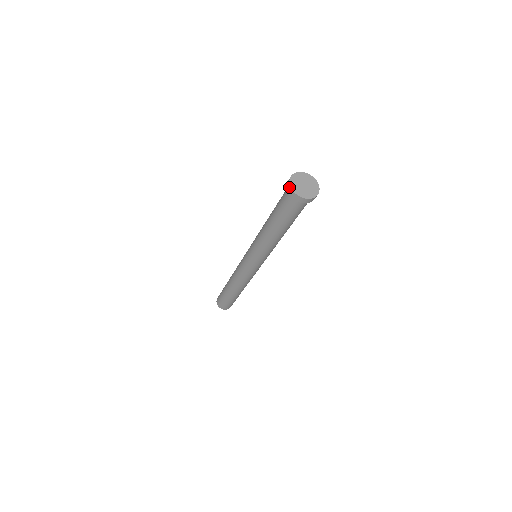
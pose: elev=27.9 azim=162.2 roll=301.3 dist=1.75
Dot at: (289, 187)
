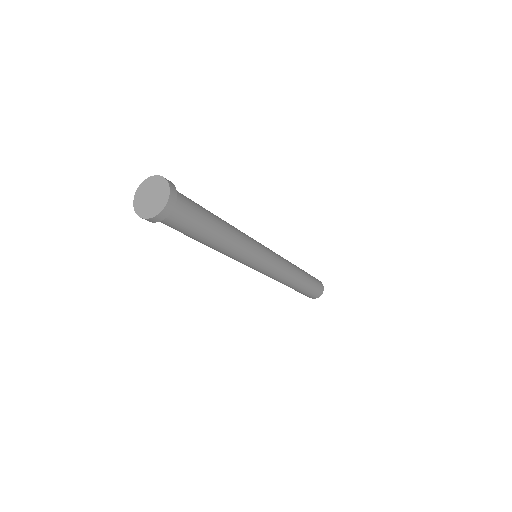
Dot at: (140, 188)
